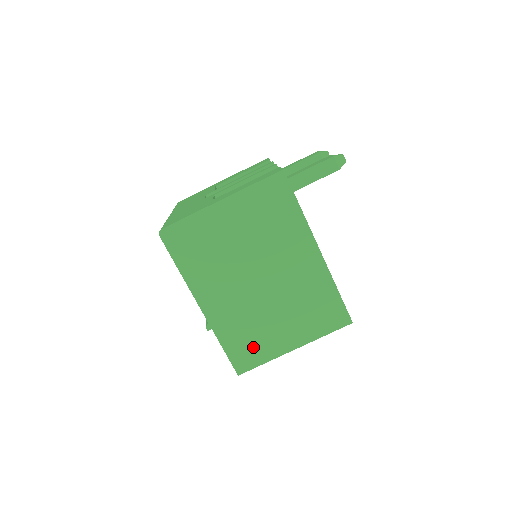
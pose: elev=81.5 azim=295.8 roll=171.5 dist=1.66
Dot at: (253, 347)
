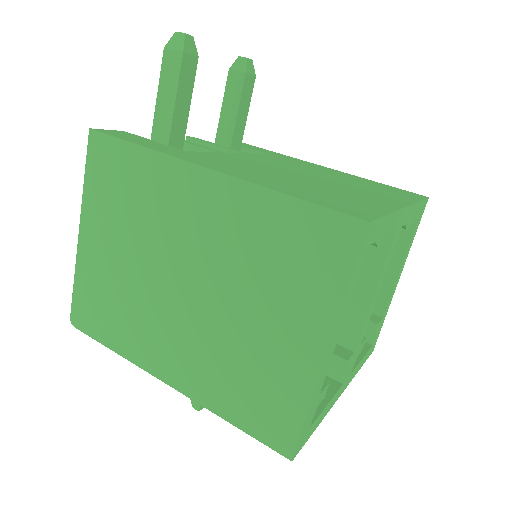
Dot at: (267, 396)
